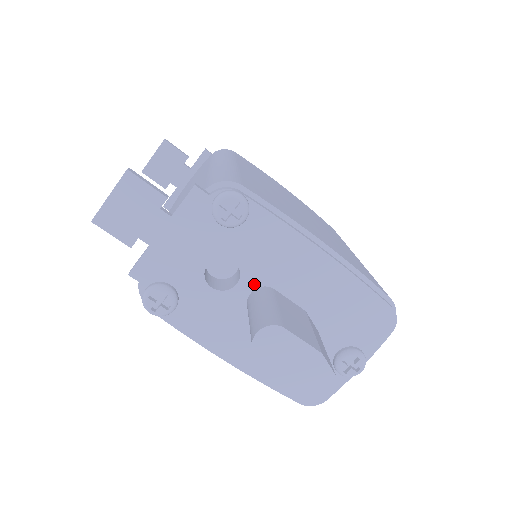
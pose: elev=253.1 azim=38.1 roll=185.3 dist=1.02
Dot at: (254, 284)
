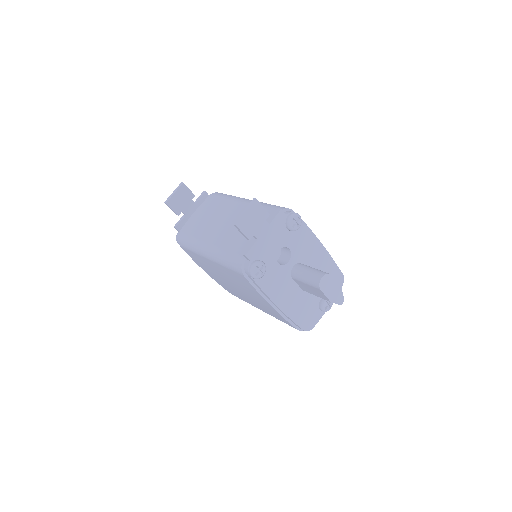
Dot at: (295, 262)
